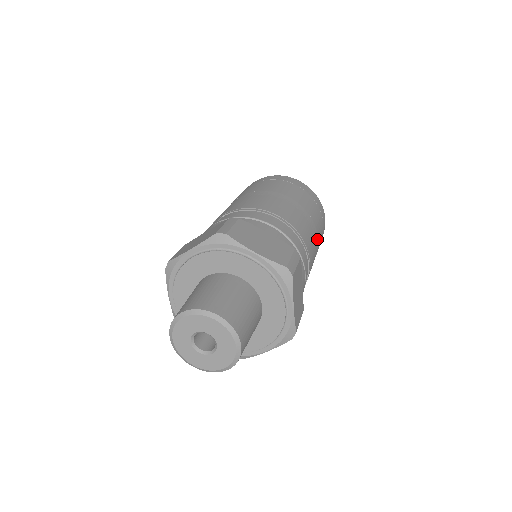
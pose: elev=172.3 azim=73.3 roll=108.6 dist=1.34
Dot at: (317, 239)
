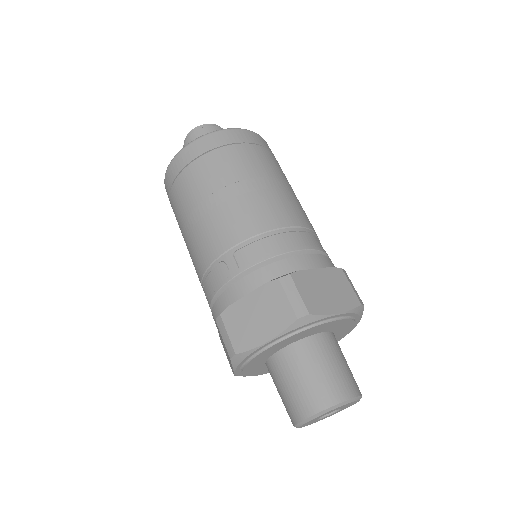
Dot at: occluded
